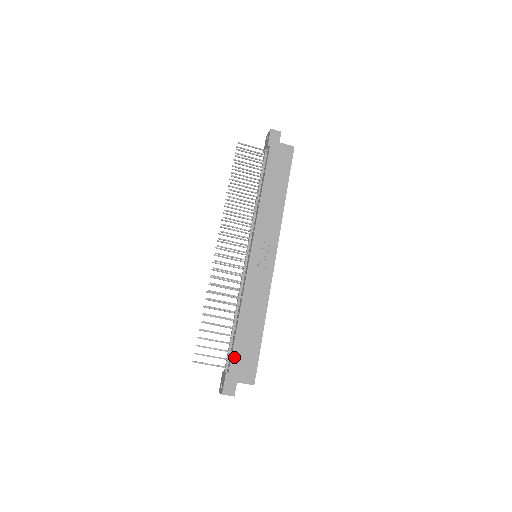
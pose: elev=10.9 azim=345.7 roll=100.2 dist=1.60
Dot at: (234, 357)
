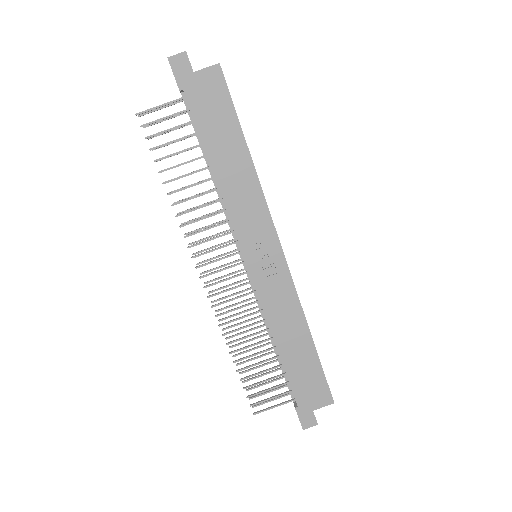
Dot at: (295, 389)
